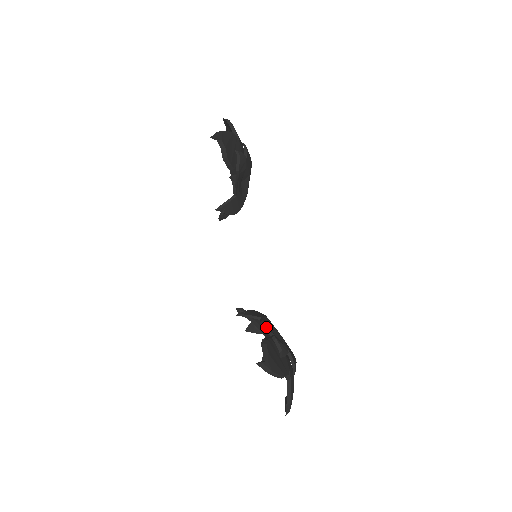
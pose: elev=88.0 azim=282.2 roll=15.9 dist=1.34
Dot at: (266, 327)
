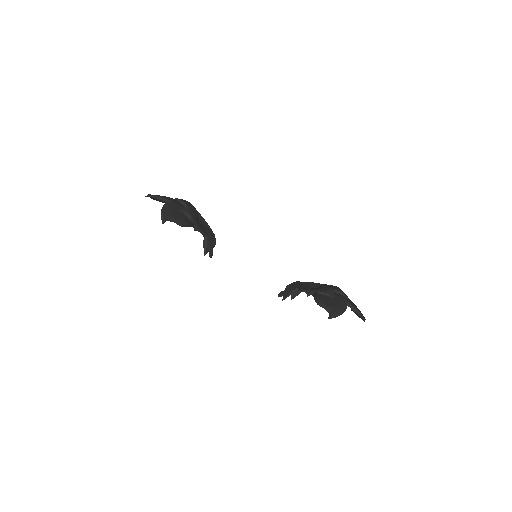
Dot at: (308, 291)
